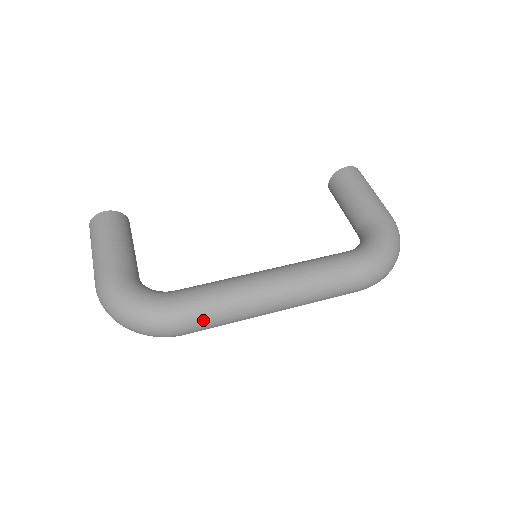
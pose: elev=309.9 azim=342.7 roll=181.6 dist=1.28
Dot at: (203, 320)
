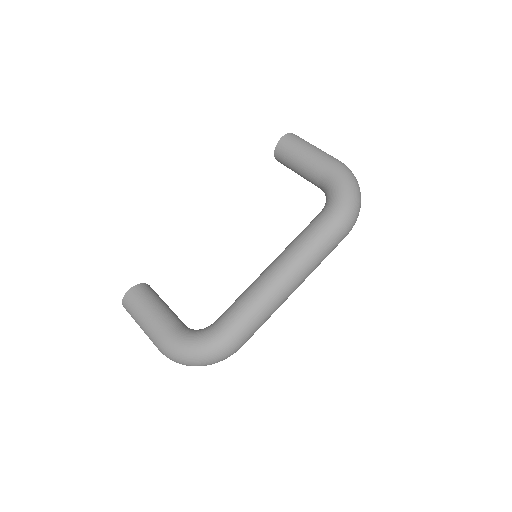
Dot at: (248, 331)
